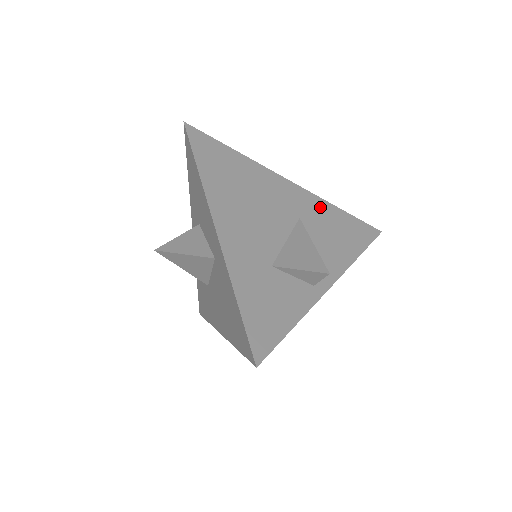
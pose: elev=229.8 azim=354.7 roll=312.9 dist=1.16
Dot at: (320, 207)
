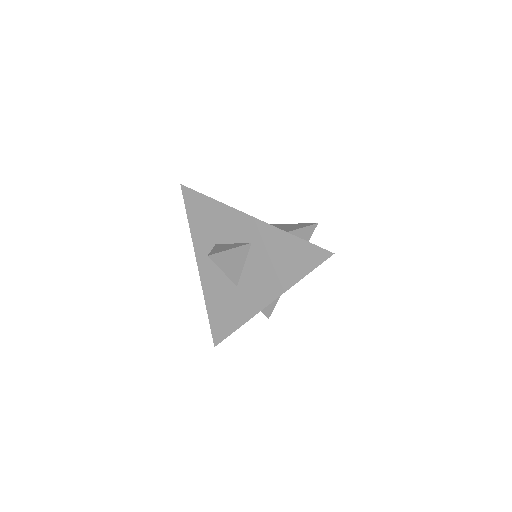
Dot at: occluded
